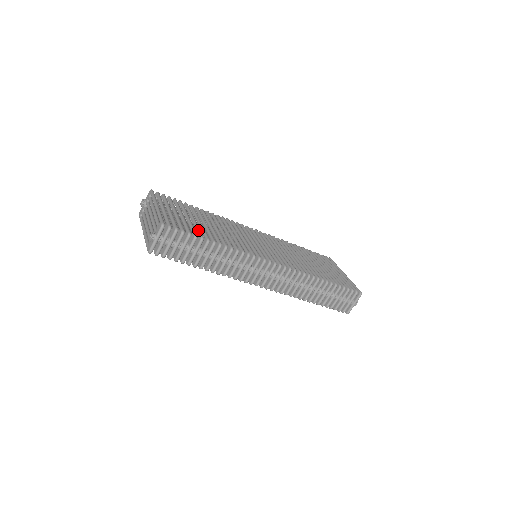
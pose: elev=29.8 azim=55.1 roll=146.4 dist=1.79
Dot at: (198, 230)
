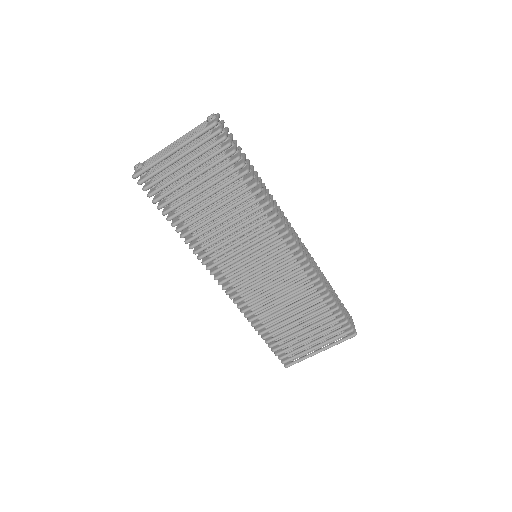
Dot at: occluded
